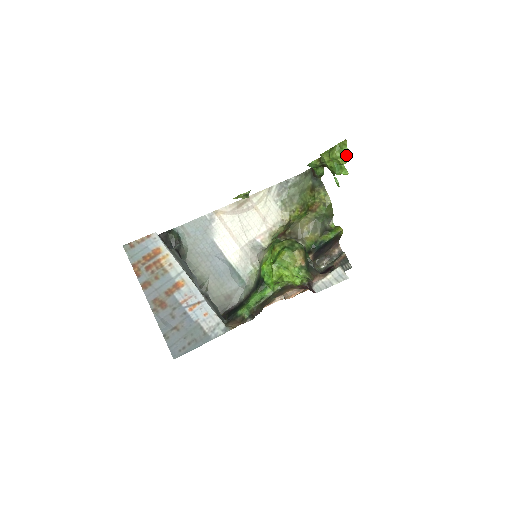
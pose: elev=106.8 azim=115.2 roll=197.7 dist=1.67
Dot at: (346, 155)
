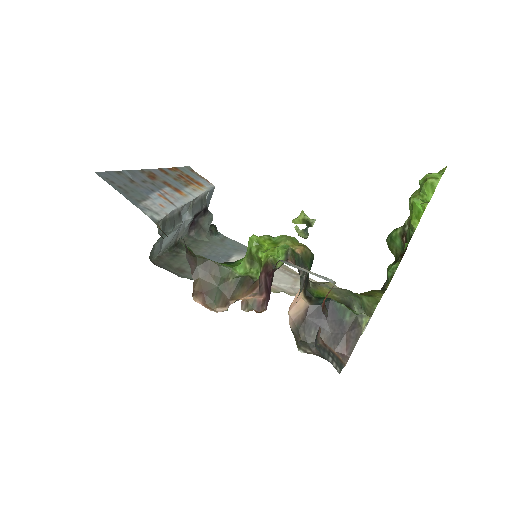
Dot at: (438, 174)
